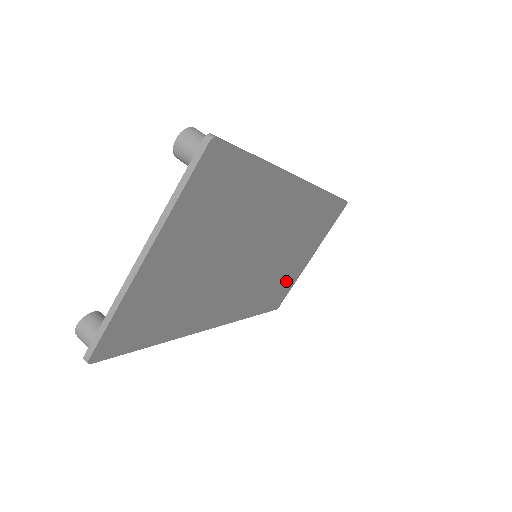
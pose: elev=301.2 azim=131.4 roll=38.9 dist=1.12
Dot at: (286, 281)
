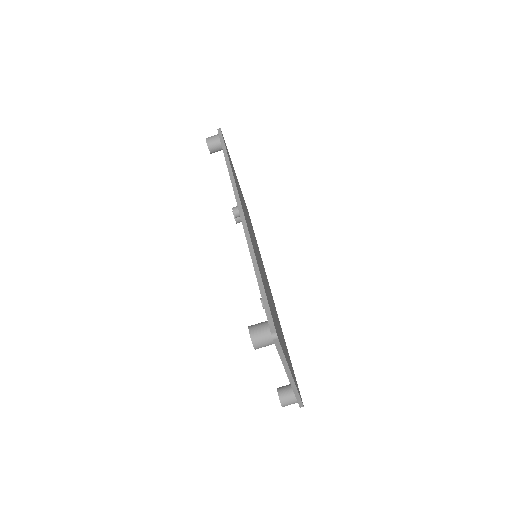
Dot at: (246, 208)
